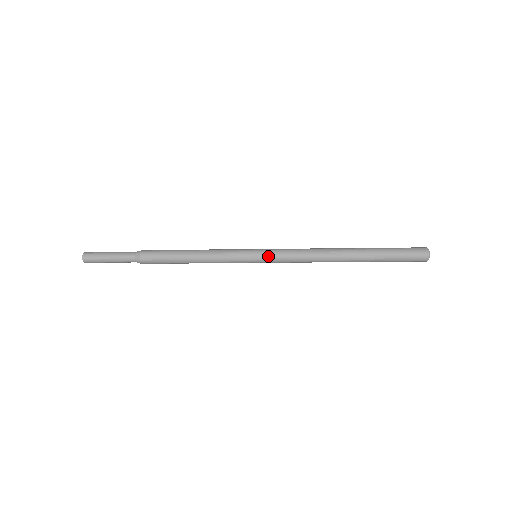
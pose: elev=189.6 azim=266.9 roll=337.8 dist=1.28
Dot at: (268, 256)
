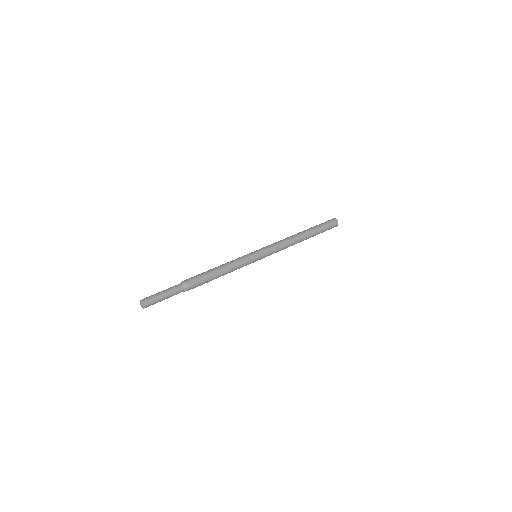
Dot at: (266, 254)
